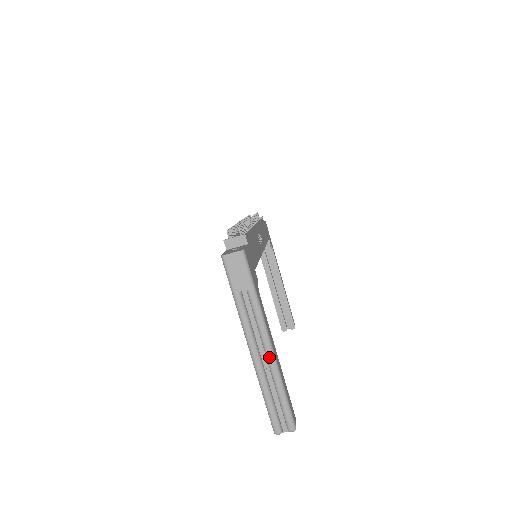
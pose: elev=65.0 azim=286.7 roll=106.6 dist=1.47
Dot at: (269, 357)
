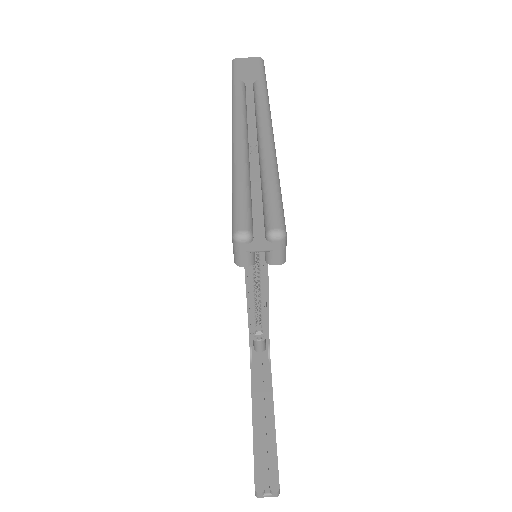
Dot at: (263, 134)
